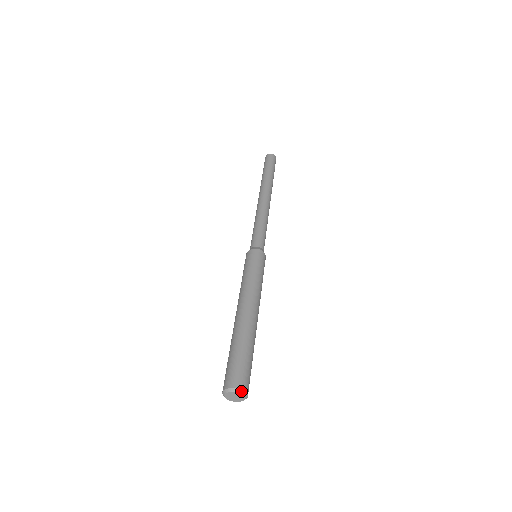
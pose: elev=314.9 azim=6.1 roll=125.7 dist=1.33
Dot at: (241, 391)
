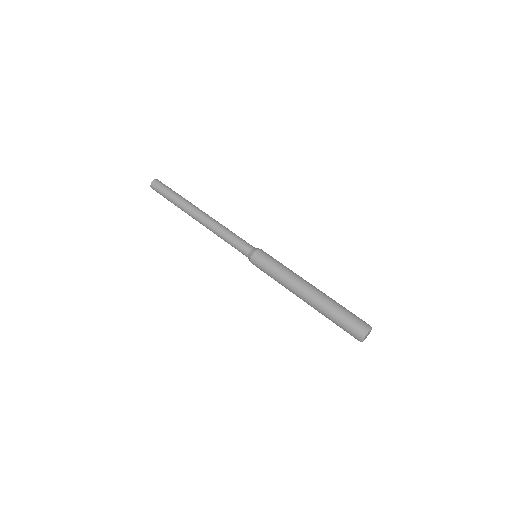
Dot at: (371, 328)
